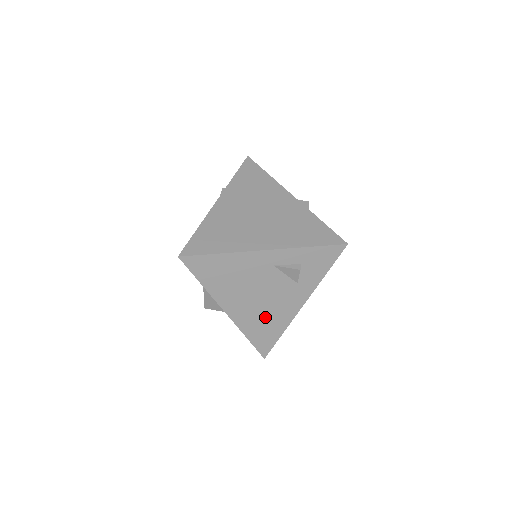
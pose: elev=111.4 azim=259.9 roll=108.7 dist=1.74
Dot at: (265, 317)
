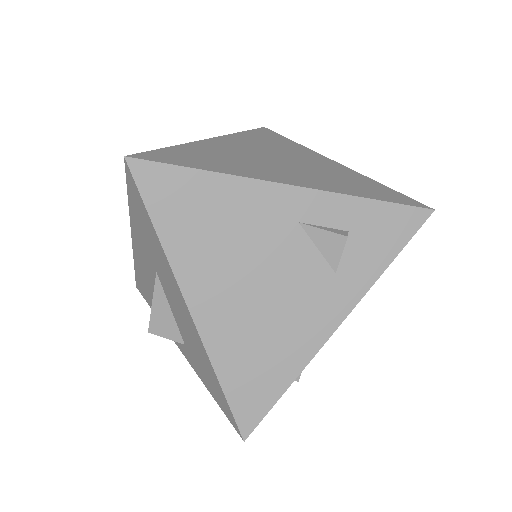
Dot at: (263, 338)
